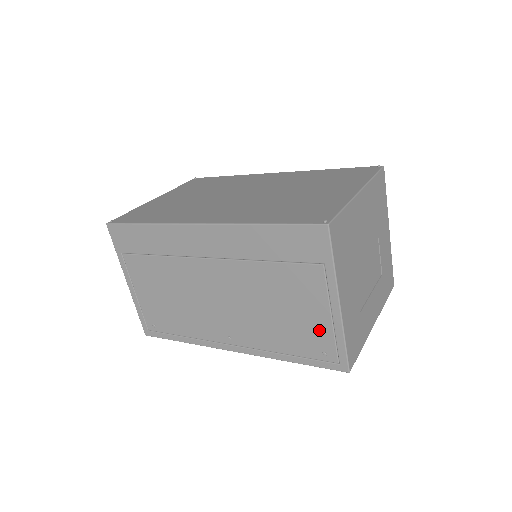
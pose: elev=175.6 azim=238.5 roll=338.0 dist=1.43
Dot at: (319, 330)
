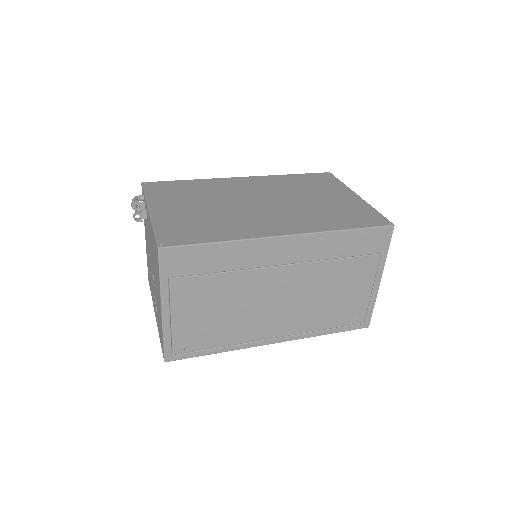
Dot at: (359, 302)
